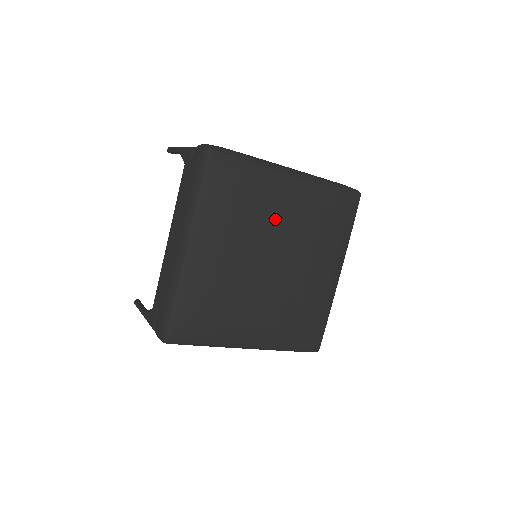
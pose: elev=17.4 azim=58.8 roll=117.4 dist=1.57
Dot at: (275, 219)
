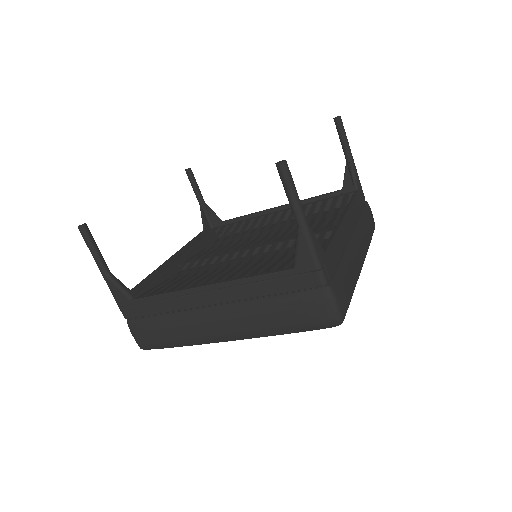
Dot at: occluded
